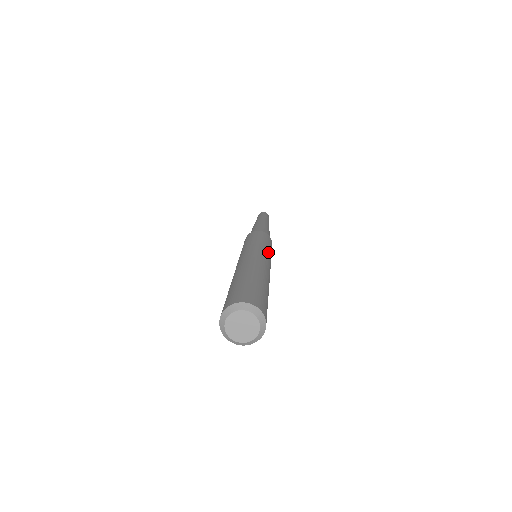
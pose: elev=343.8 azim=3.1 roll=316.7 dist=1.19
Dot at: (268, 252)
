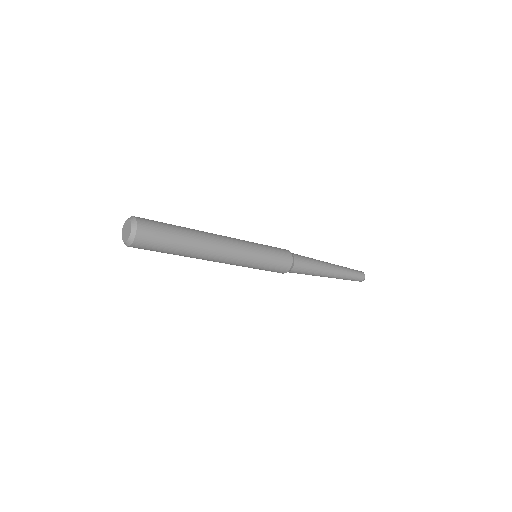
Dot at: (250, 242)
